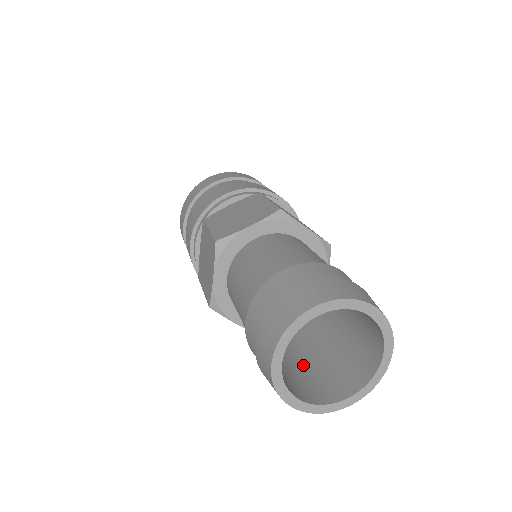
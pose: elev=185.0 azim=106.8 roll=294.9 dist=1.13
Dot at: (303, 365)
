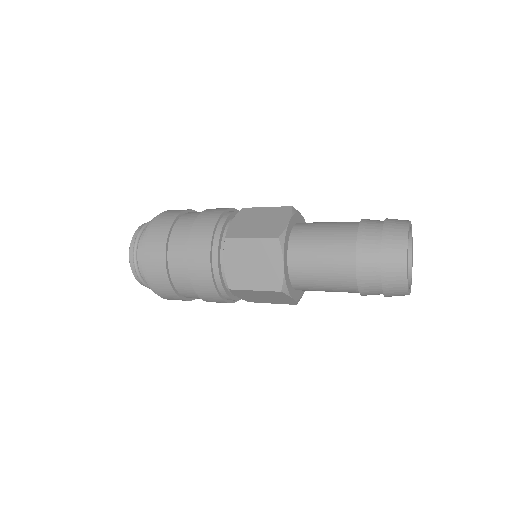
Dot at: occluded
